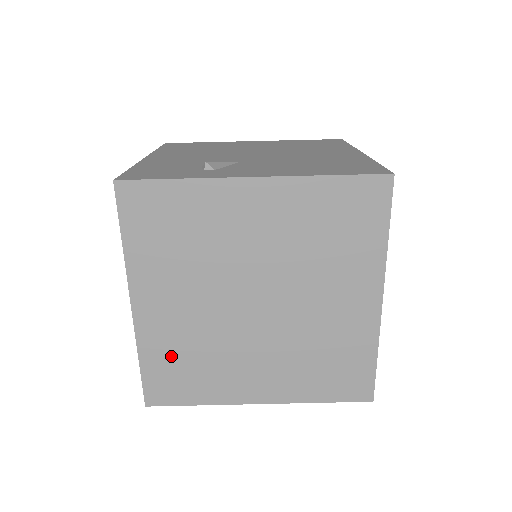
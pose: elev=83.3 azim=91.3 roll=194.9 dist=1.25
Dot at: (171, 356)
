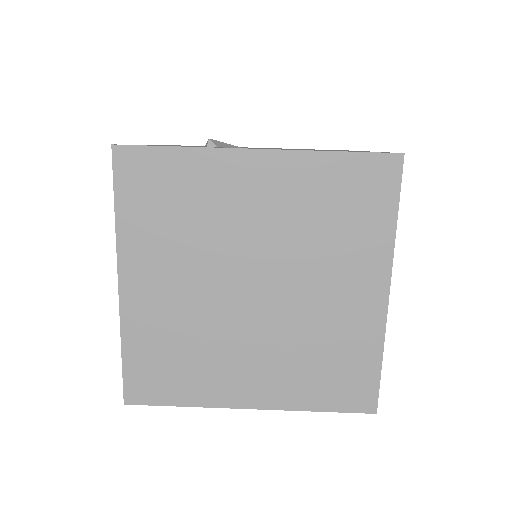
Dot at: (157, 346)
